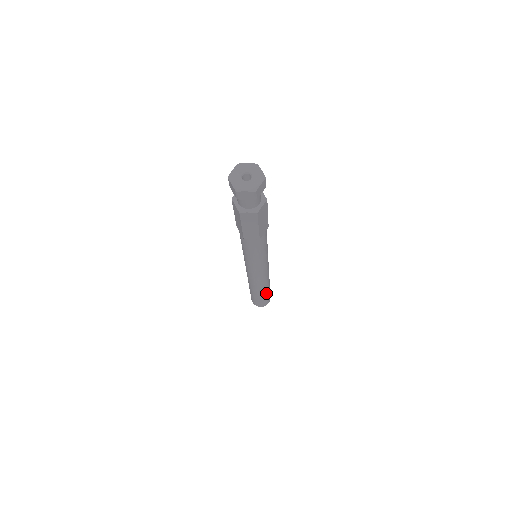
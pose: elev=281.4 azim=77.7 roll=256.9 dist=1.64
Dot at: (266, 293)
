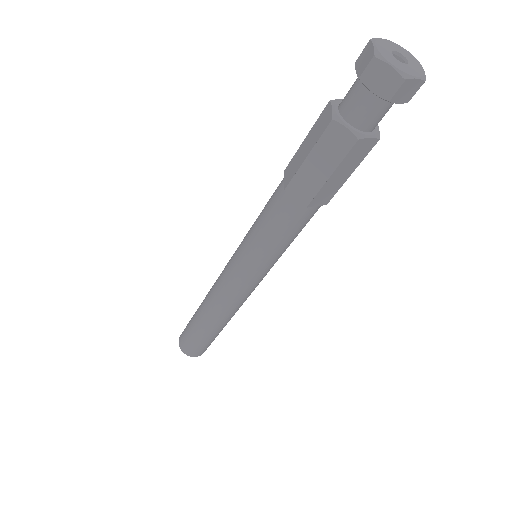
Dot at: (212, 334)
